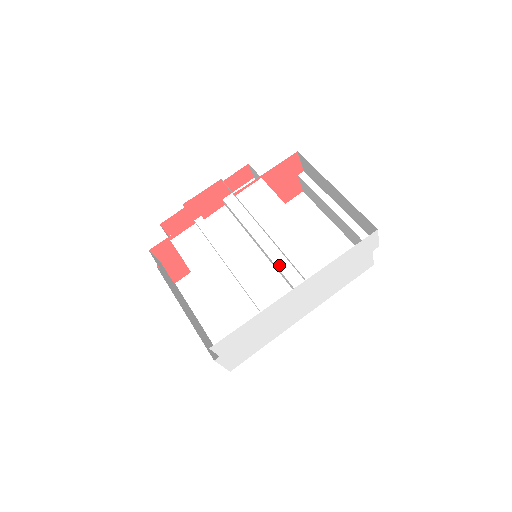
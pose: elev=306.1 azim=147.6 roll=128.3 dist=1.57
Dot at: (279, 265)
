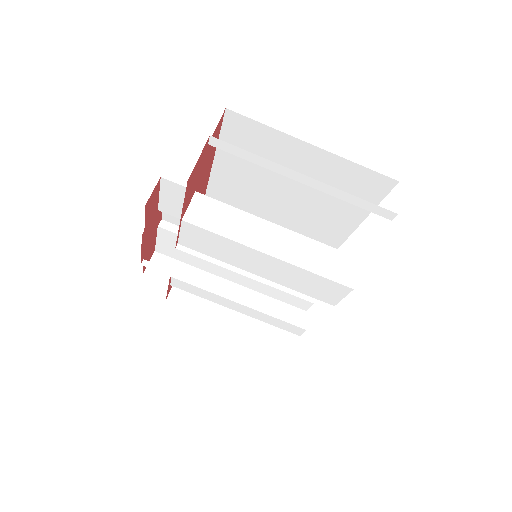
Dot at: occluded
